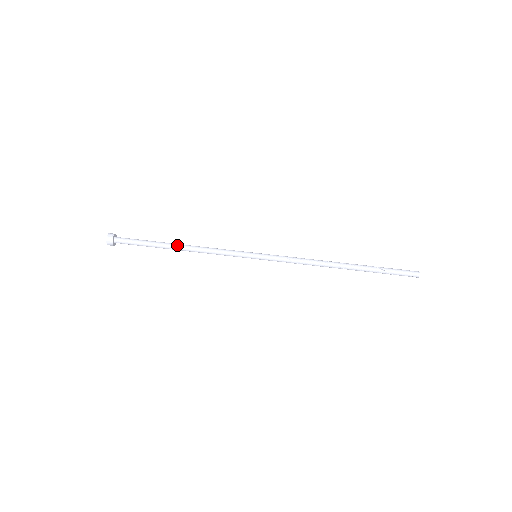
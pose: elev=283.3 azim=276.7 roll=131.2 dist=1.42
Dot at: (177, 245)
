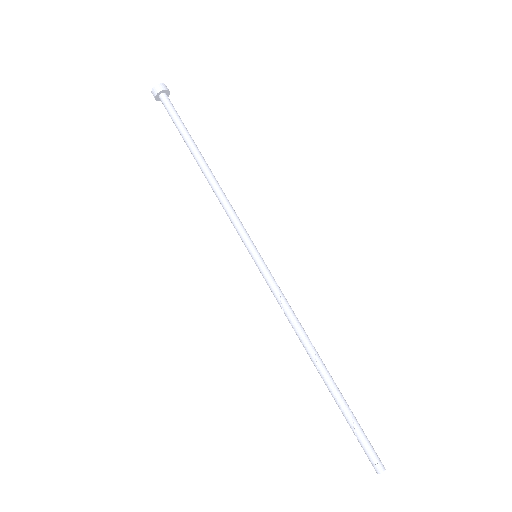
Dot at: (204, 161)
